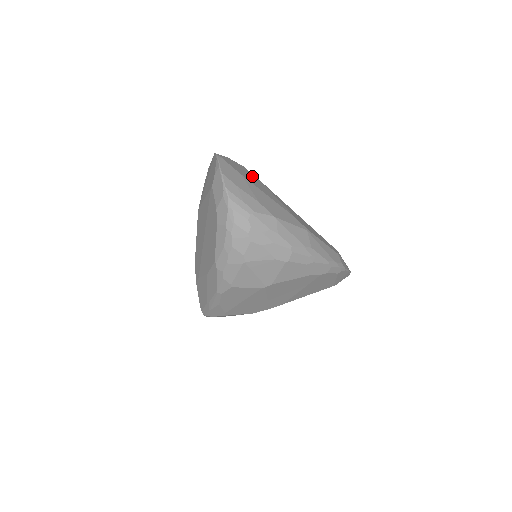
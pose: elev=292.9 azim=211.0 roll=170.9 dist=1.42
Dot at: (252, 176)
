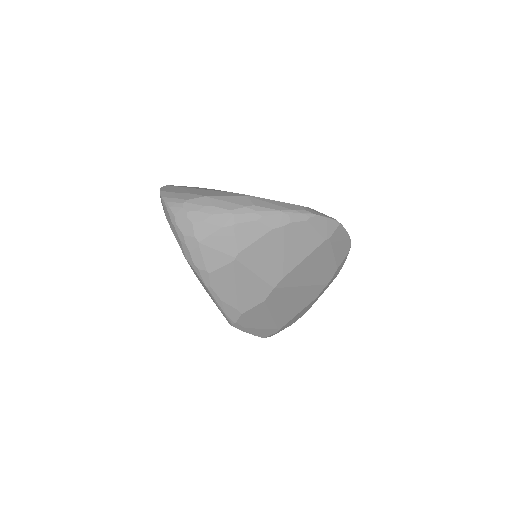
Dot at: (202, 188)
